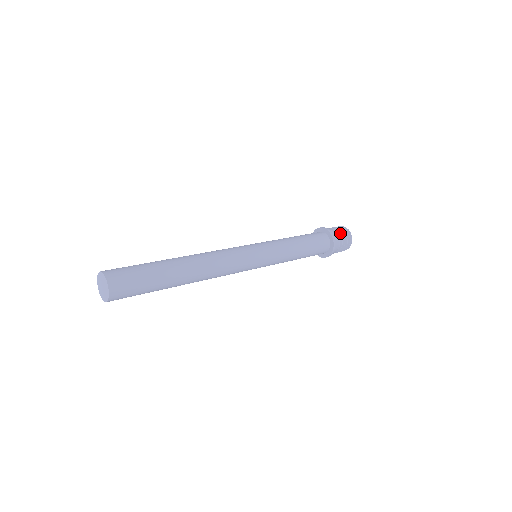
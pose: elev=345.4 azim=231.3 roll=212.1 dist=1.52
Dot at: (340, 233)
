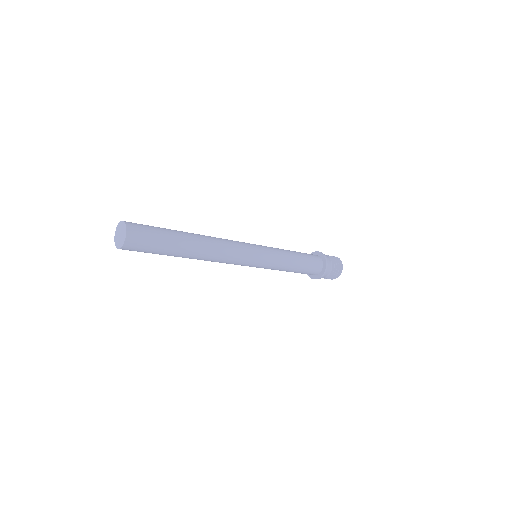
Dot at: occluded
